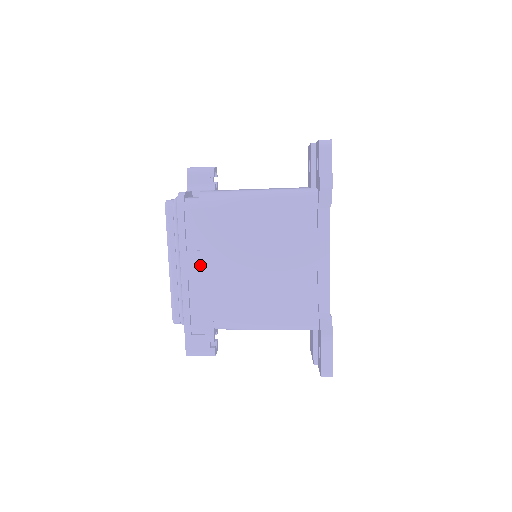
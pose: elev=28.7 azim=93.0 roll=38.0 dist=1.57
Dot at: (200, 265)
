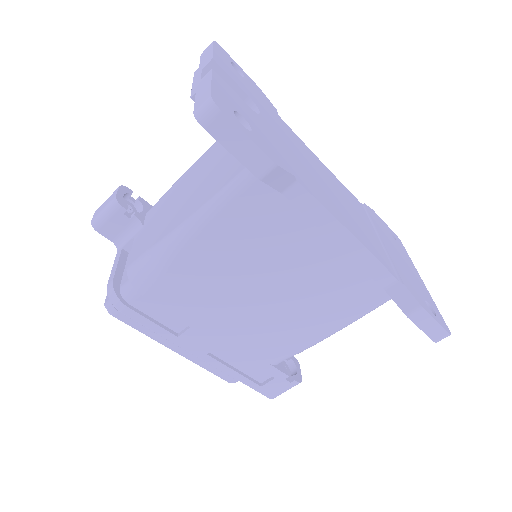
Dot at: (205, 337)
